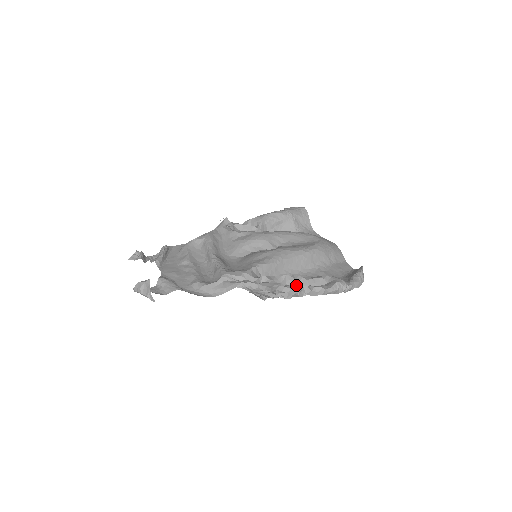
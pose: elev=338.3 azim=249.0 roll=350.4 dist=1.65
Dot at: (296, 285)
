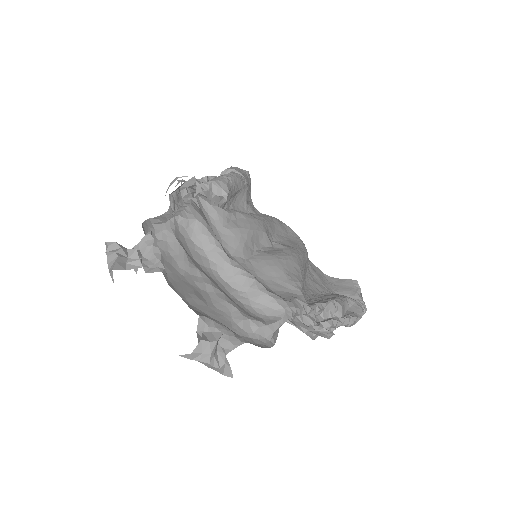
Dot at: (332, 313)
